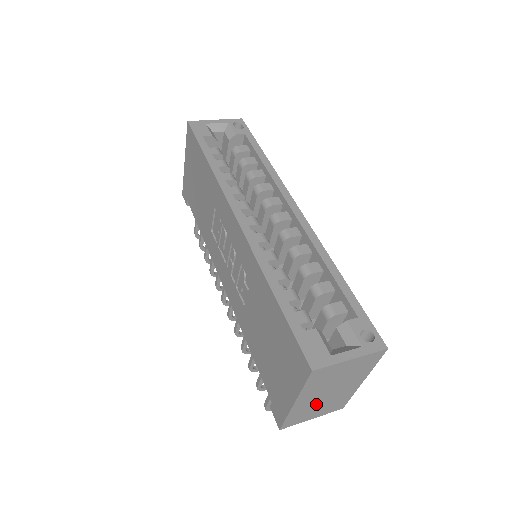
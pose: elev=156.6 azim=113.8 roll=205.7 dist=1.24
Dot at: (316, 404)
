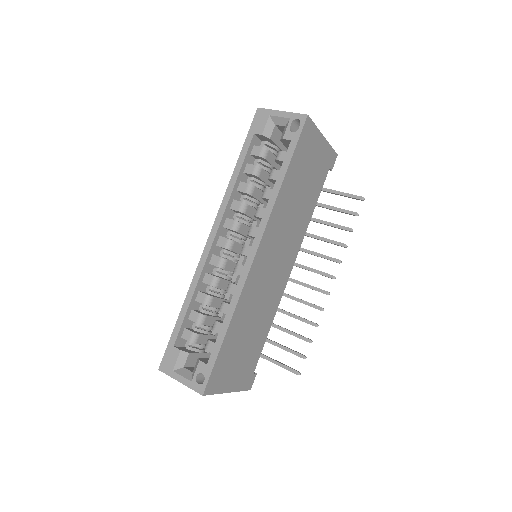
Dot at: occluded
